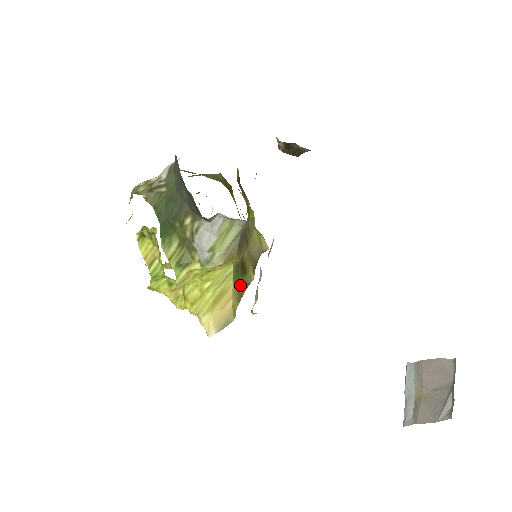
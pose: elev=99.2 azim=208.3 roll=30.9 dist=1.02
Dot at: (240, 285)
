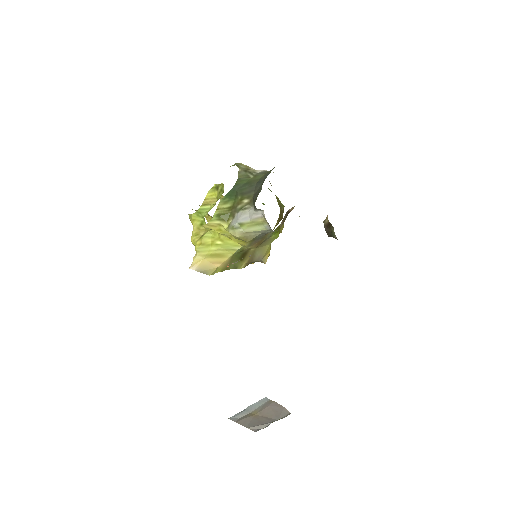
Dot at: (232, 262)
